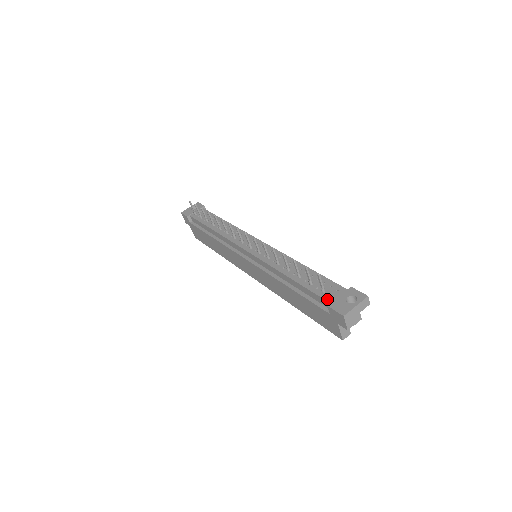
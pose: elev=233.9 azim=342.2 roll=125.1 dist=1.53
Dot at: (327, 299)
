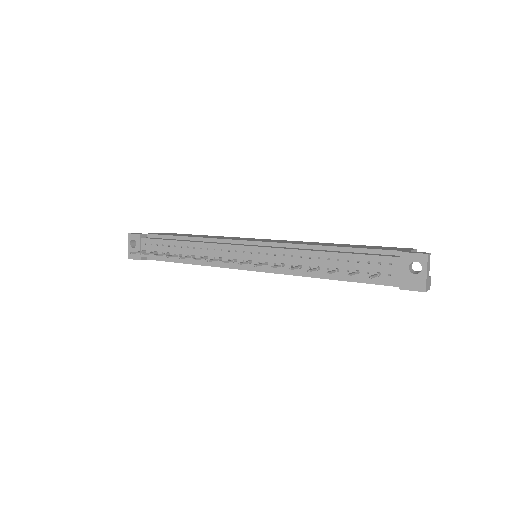
Dot at: (390, 281)
